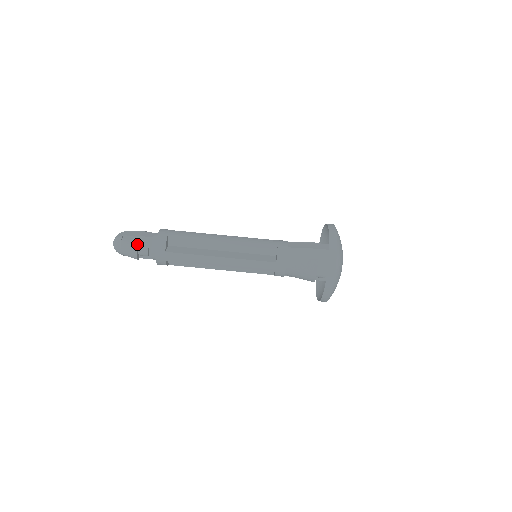
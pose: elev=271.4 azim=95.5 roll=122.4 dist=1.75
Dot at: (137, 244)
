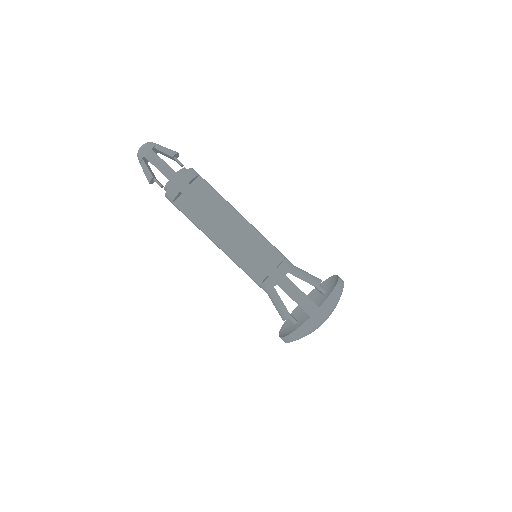
Dot at: (151, 178)
